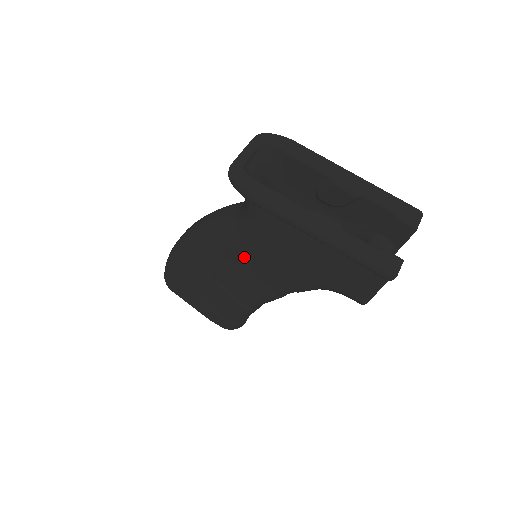
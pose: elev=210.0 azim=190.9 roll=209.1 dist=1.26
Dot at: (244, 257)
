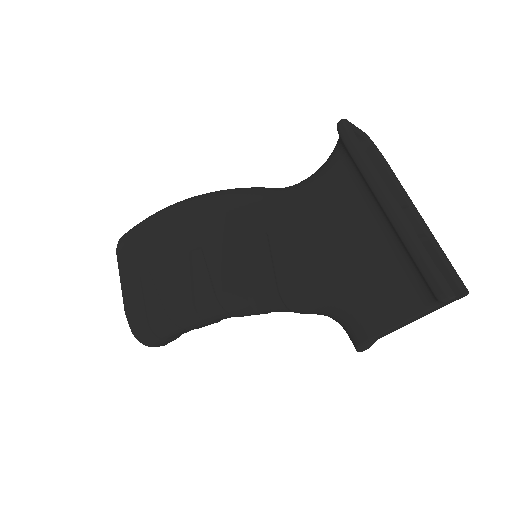
Dot at: (264, 228)
